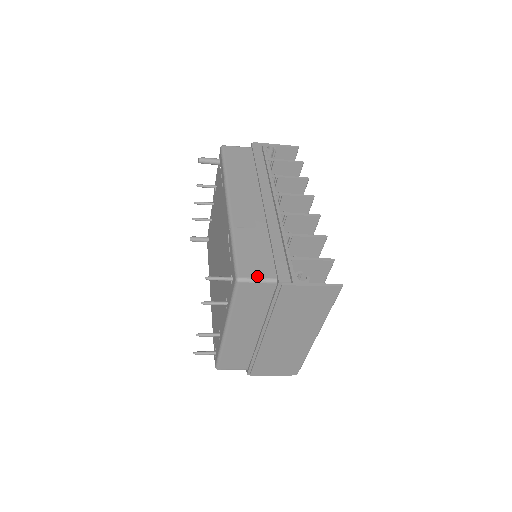
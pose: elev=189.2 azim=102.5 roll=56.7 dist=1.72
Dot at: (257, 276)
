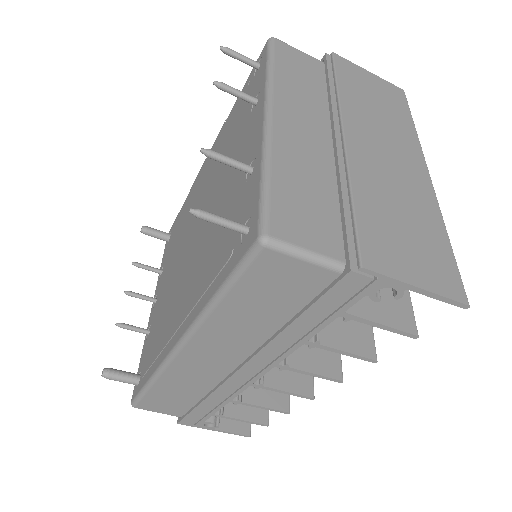
Dot at: occluded
